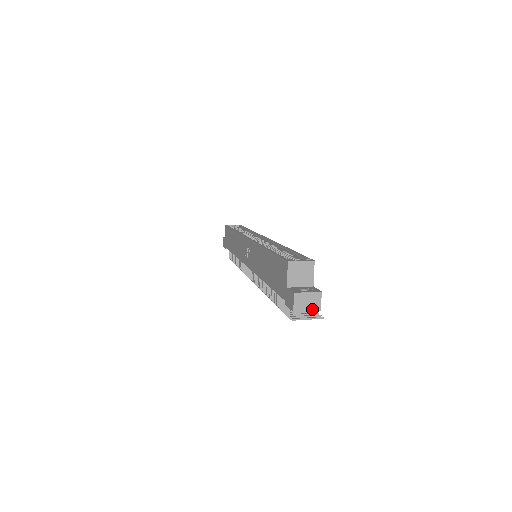
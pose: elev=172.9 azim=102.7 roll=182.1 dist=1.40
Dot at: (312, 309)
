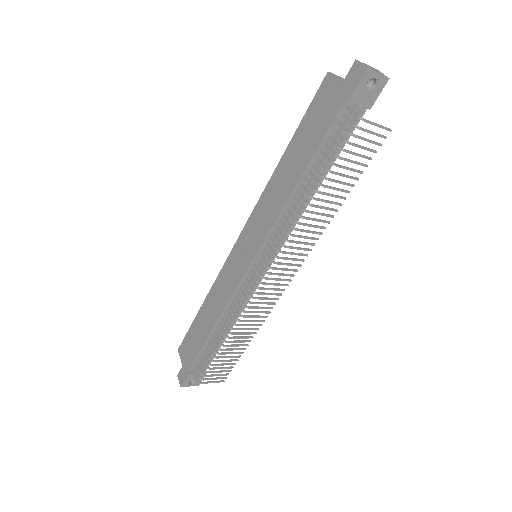
Dot at: (381, 74)
